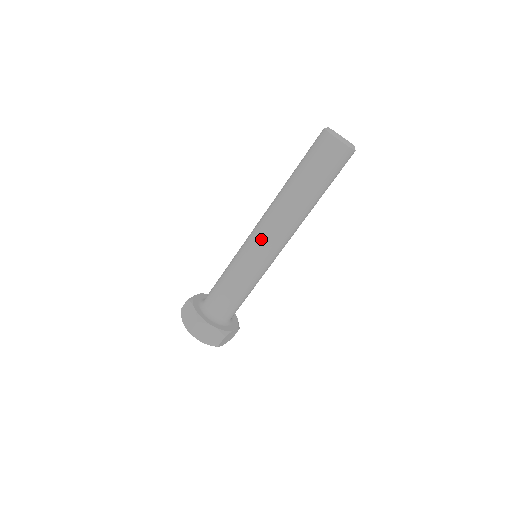
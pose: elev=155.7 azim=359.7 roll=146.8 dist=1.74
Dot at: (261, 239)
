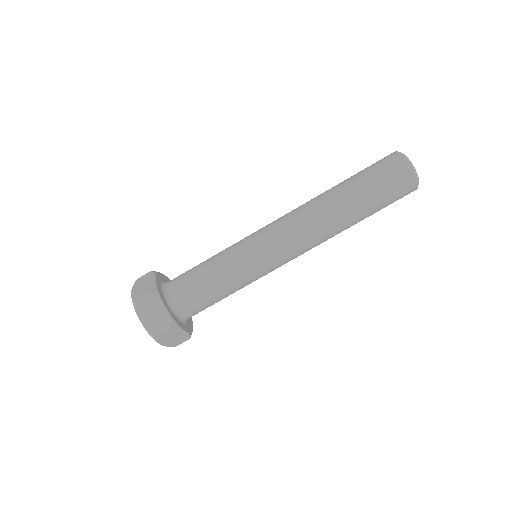
Dot at: (285, 251)
